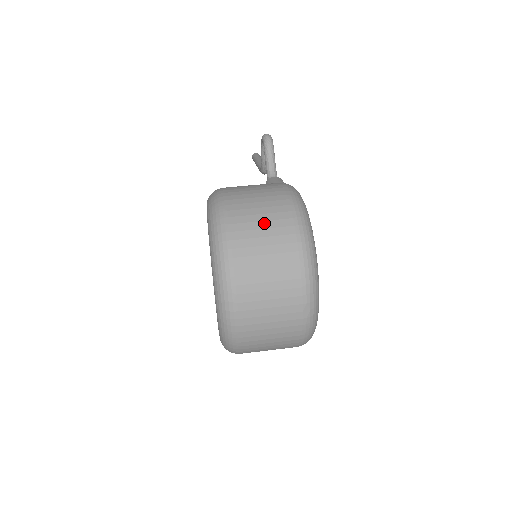
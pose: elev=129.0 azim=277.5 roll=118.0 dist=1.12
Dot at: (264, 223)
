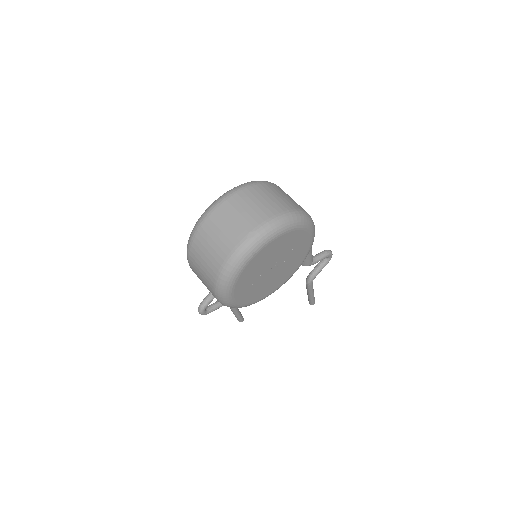
Dot at: (285, 197)
